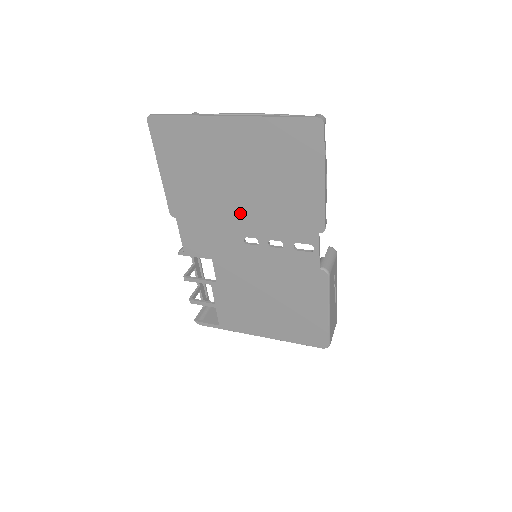
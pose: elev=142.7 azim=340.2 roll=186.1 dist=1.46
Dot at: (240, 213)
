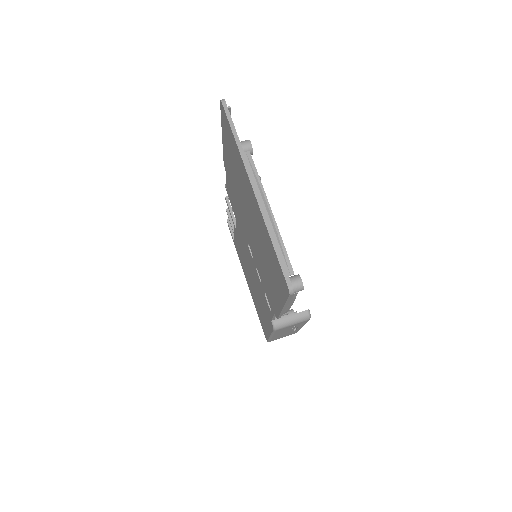
Dot at: (249, 232)
